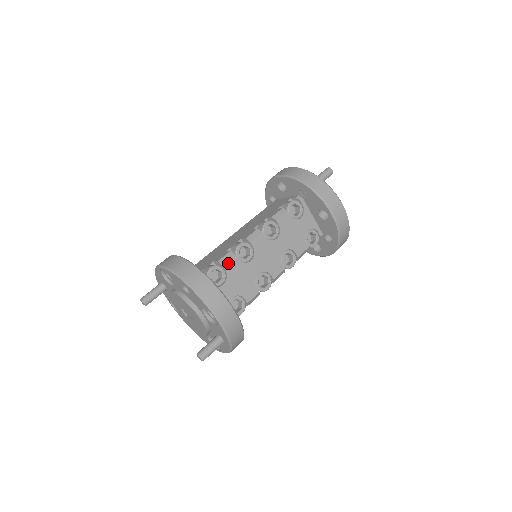
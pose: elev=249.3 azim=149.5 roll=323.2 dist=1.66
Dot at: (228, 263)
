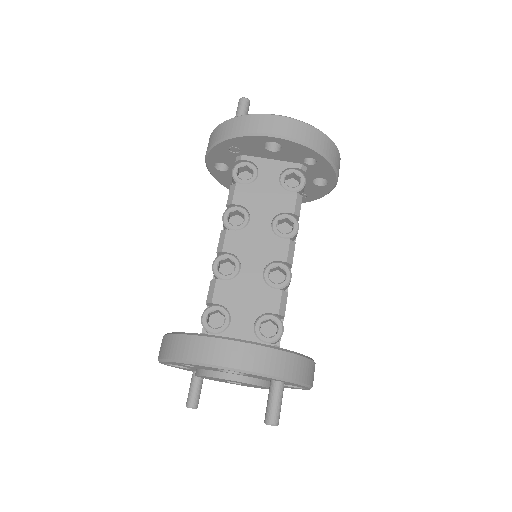
Dot at: (216, 295)
